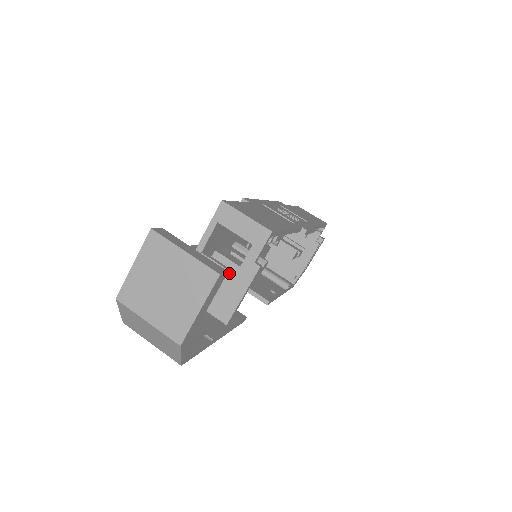
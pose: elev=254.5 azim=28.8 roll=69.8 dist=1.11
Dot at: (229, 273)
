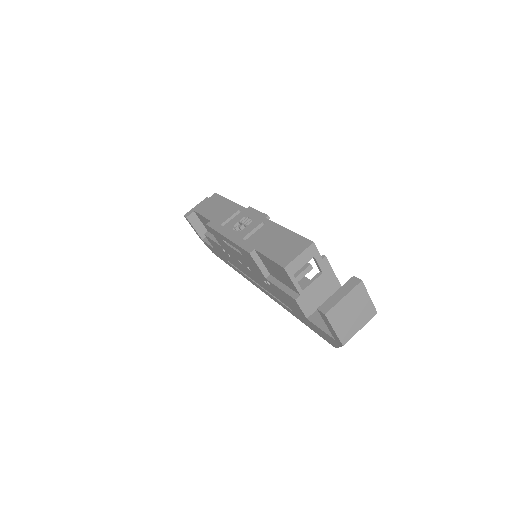
Dot at: (320, 277)
